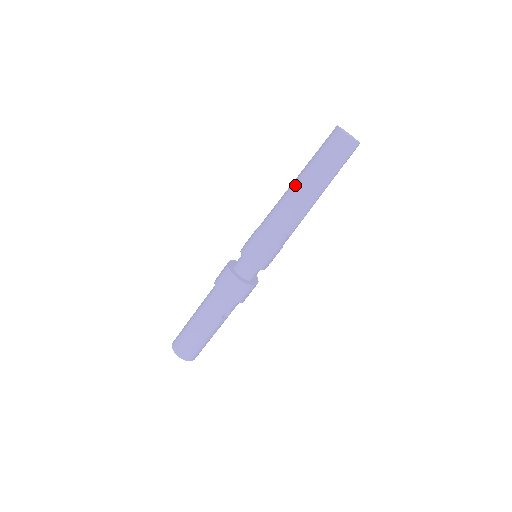
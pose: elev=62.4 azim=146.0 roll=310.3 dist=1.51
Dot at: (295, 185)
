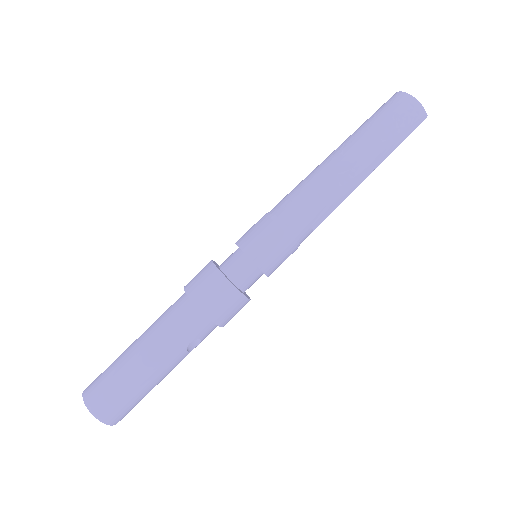
Dot at: (337, 156)
